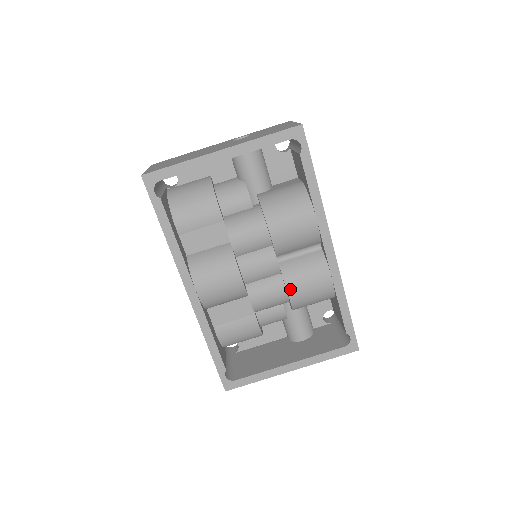
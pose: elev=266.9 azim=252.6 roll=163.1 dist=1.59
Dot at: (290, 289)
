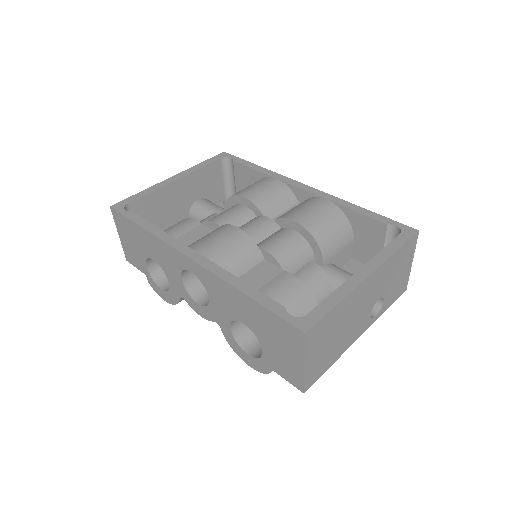
Dot at: (294, 218)
